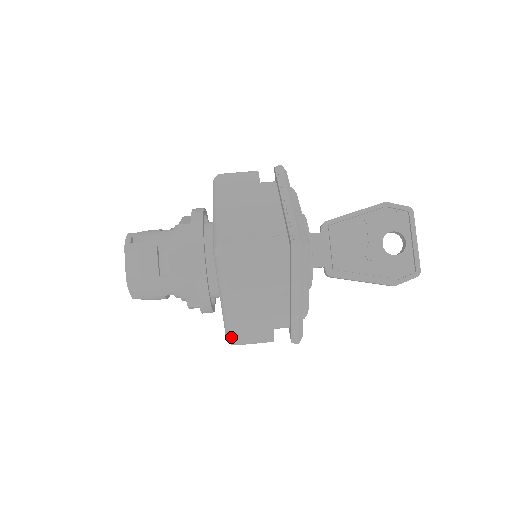
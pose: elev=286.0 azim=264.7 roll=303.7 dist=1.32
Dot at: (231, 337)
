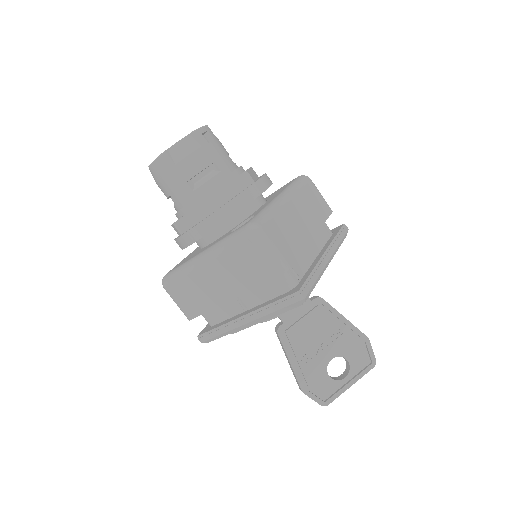
Dot at: (170, 280)
